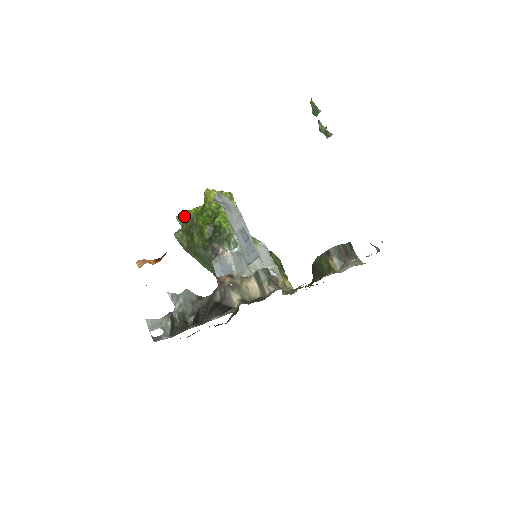
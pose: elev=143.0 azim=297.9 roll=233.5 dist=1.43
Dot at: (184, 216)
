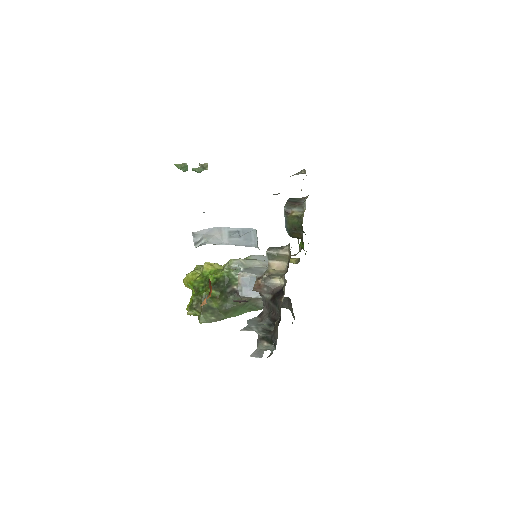
Dot at: (191, 306)
